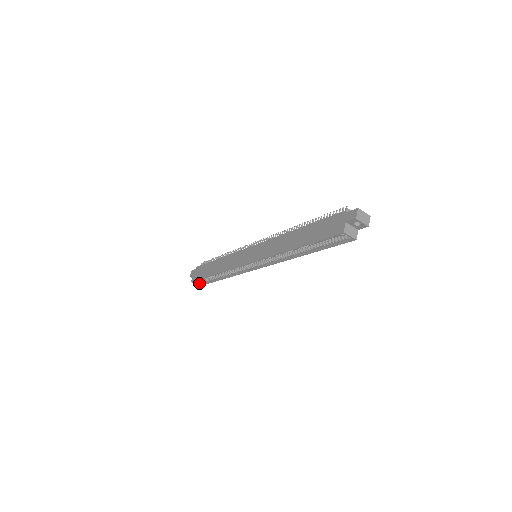
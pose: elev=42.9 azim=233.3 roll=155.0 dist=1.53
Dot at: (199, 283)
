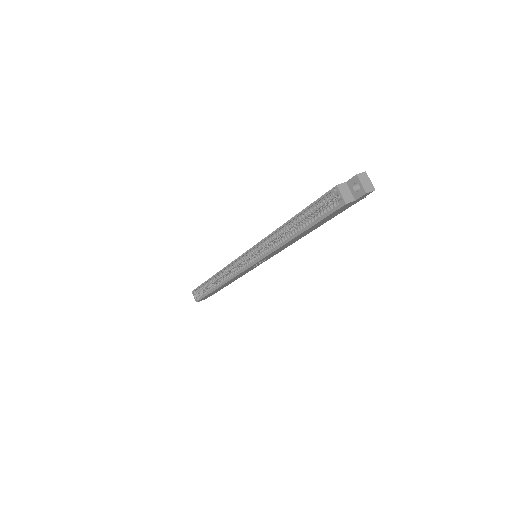
Dot at: (197, 297)
